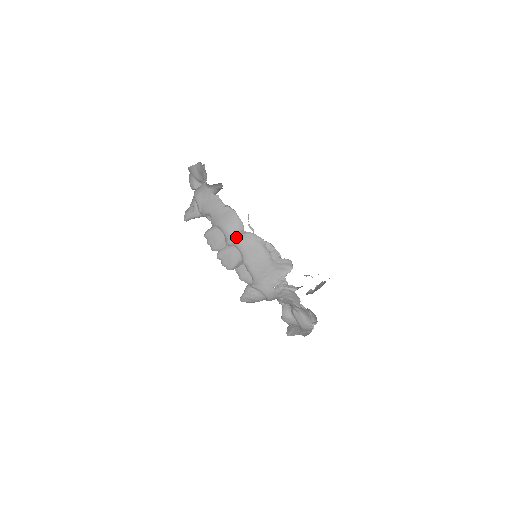
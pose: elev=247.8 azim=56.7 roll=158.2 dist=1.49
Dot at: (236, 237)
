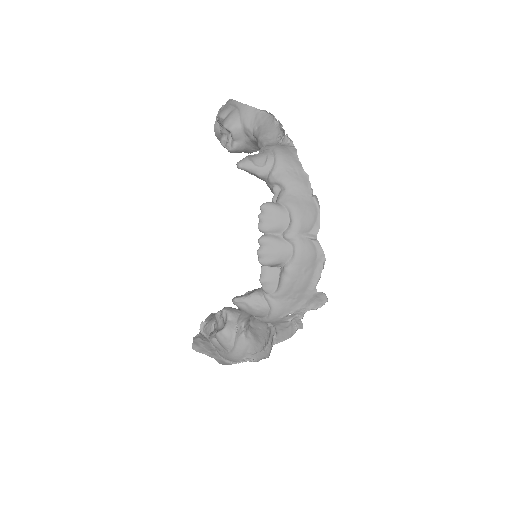
Dot at: (302, 237)
